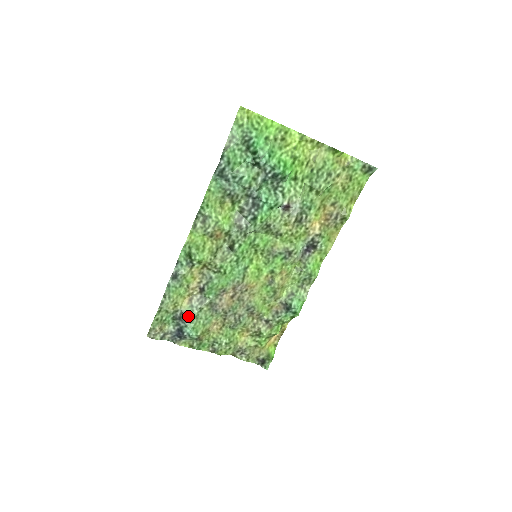
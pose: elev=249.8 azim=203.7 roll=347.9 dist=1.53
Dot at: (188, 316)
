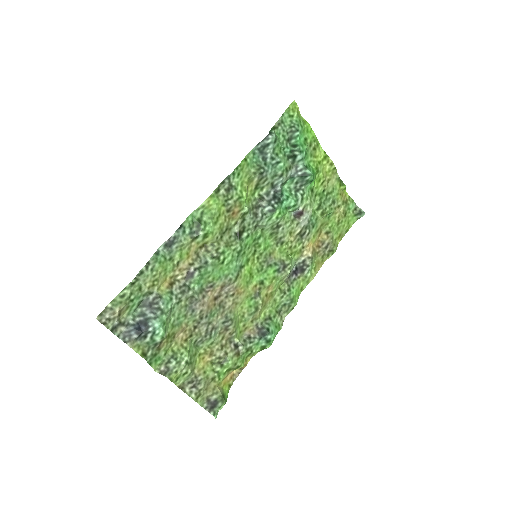
Dot at: (165, 303)
